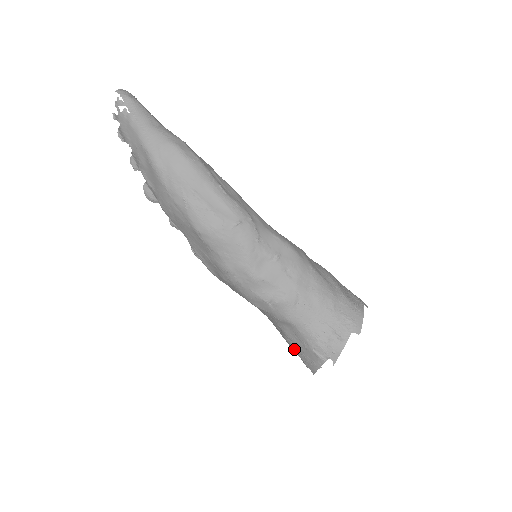
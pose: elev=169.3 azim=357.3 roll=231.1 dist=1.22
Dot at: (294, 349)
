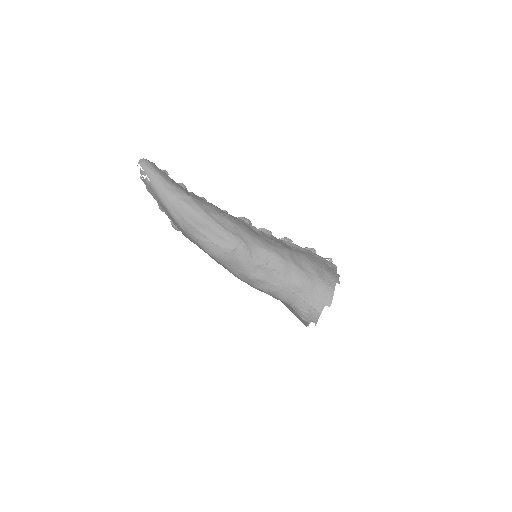
Dot at: occluded
